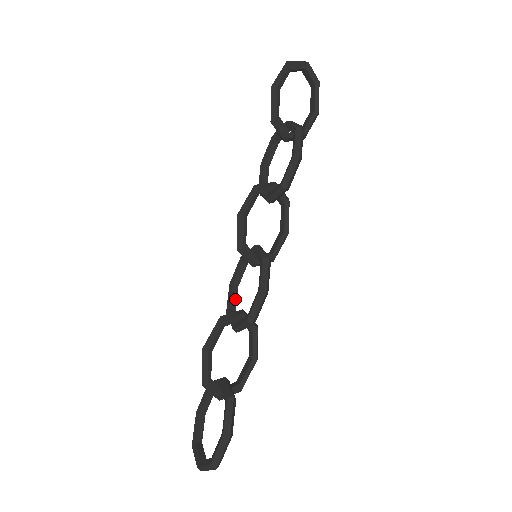
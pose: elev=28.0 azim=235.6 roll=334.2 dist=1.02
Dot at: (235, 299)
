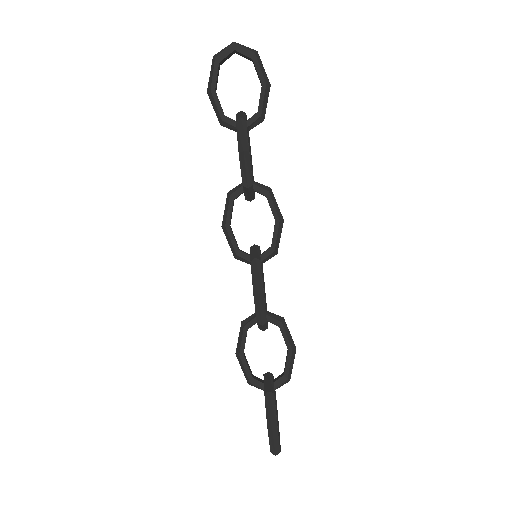
Dot at: occluded
